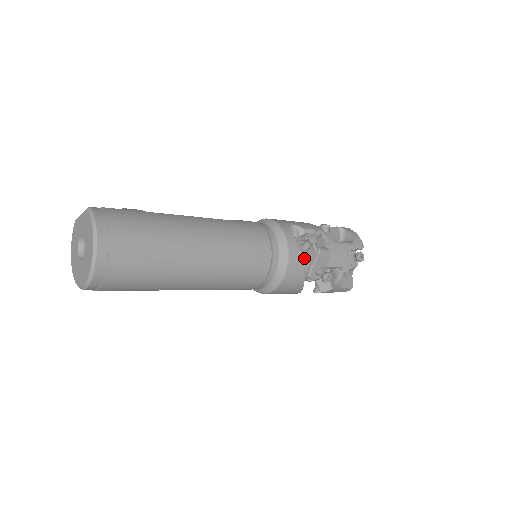
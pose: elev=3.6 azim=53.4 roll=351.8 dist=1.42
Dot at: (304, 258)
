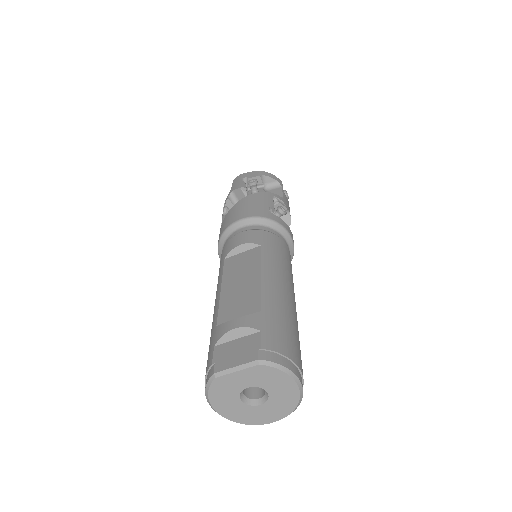
Dot at: occluded
